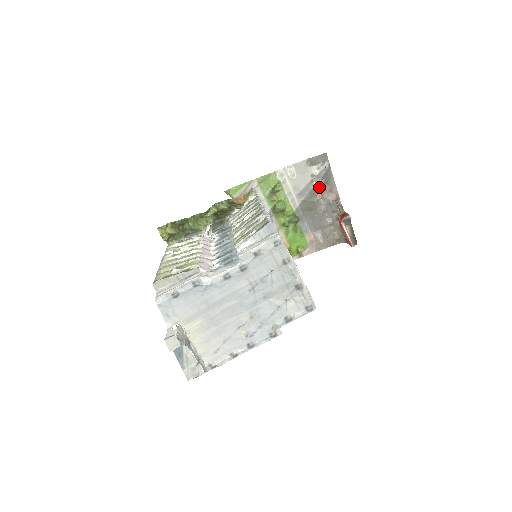
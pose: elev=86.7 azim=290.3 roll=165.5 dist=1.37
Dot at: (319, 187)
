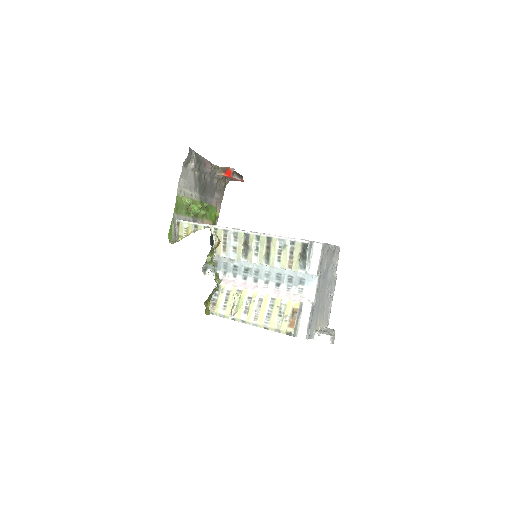
Dot at: (199, 171)
